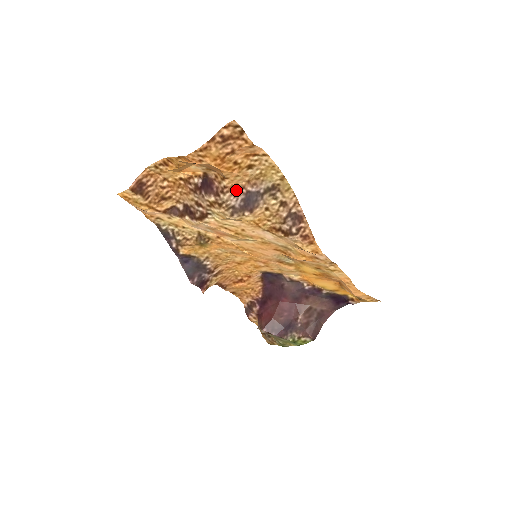
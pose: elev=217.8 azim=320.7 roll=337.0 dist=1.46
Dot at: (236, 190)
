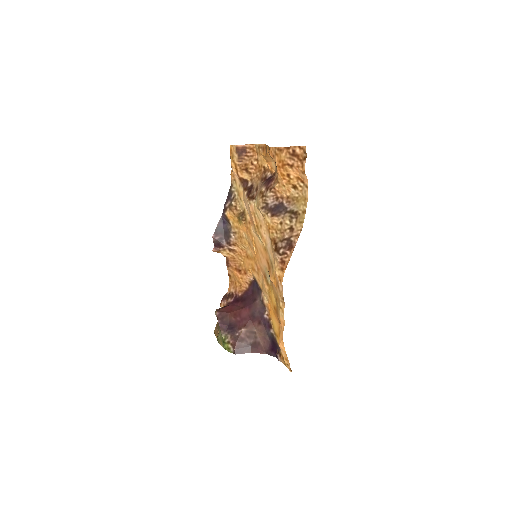
Dot at: (278, 196)
